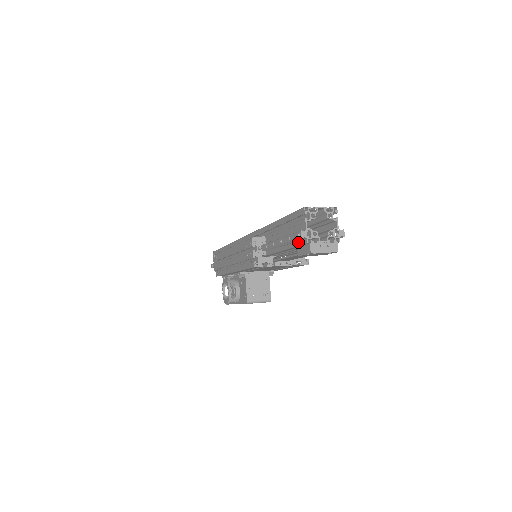
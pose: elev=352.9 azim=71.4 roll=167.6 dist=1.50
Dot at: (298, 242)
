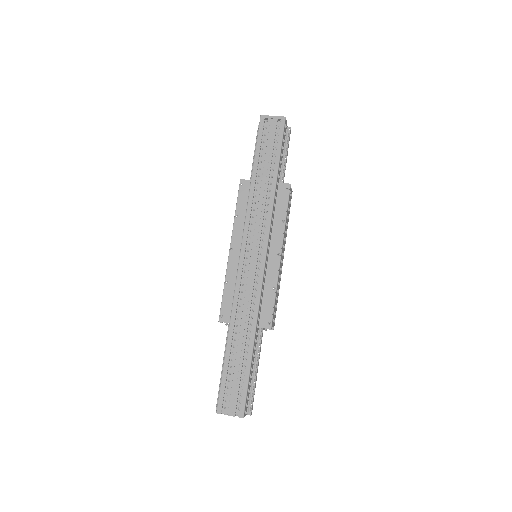
Dot at: occluded
